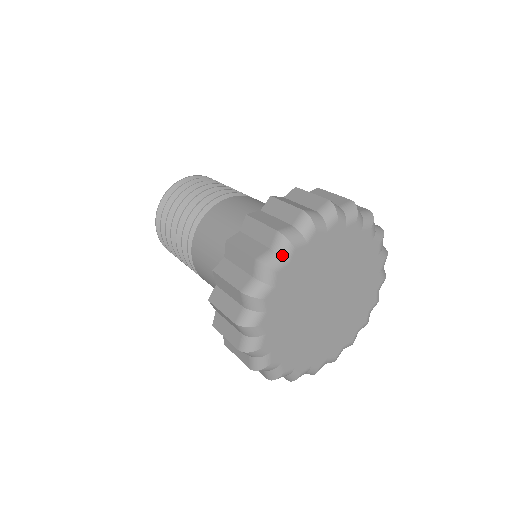
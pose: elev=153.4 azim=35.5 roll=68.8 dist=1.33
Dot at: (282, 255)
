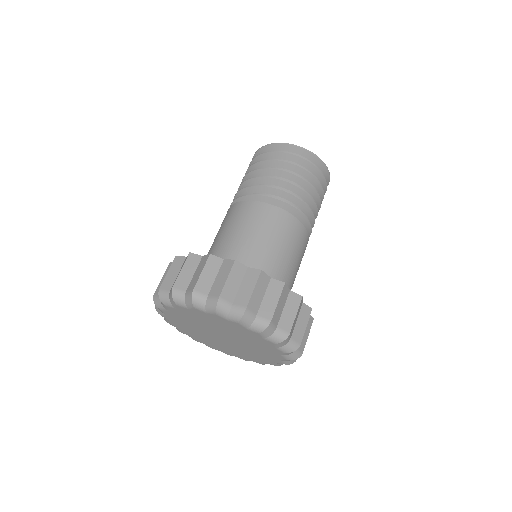
Dot at: (230, 315)
